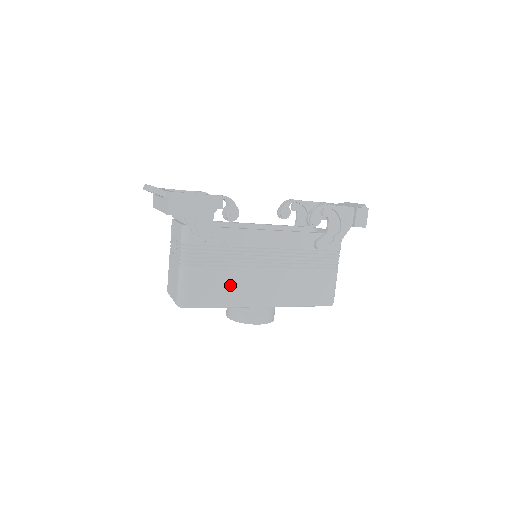
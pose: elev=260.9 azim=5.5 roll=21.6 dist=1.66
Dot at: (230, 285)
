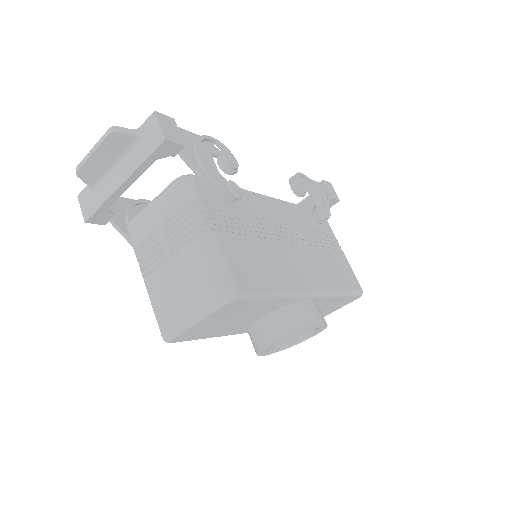
Dot at: (270, 261)
